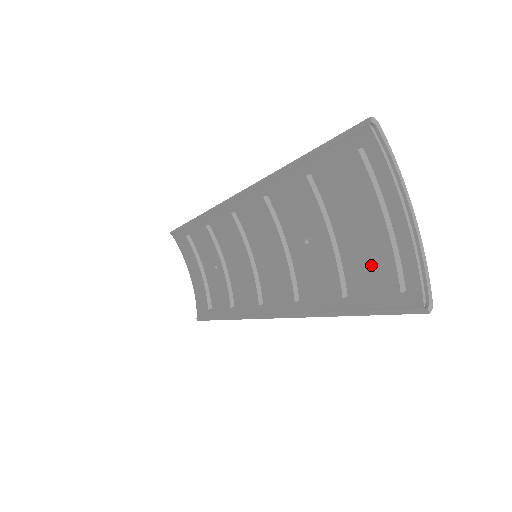
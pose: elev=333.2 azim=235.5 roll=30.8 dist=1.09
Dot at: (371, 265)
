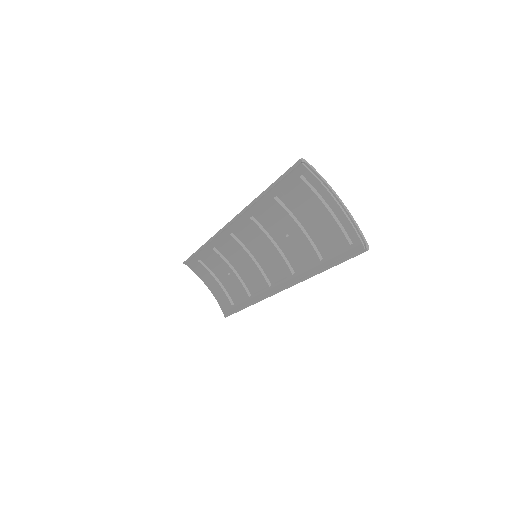
Dot at: (329, 236)
